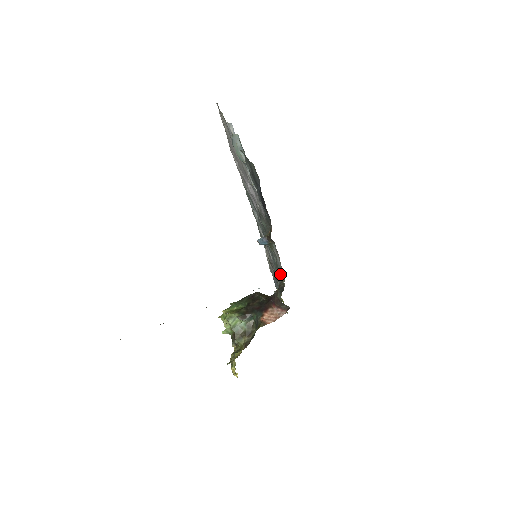
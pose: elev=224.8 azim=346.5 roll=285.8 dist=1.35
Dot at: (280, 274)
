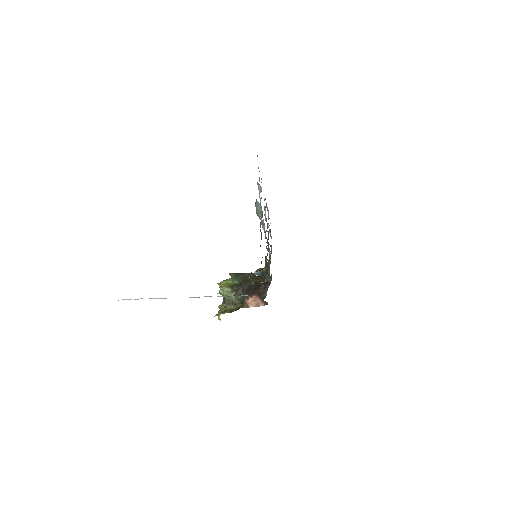
Dot at: occluded
